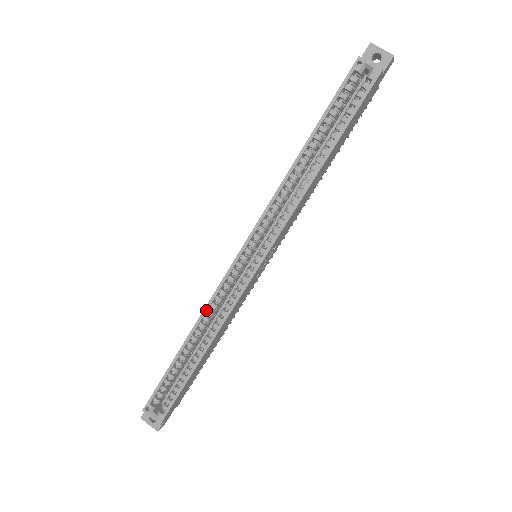
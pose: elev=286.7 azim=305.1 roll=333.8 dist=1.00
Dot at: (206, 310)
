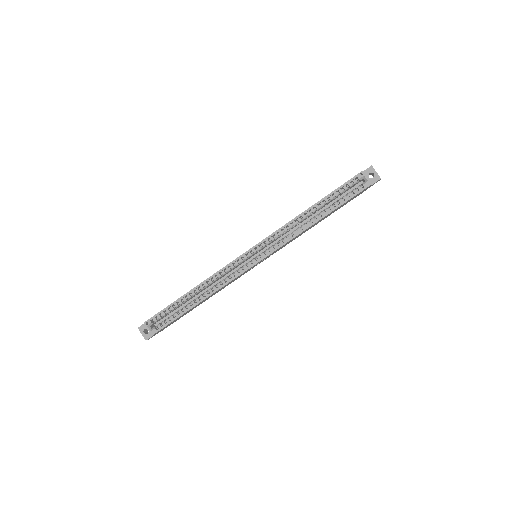
Dot at: (213, 276)
